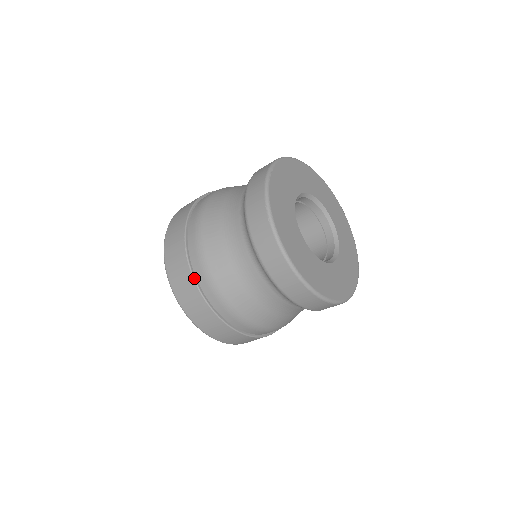
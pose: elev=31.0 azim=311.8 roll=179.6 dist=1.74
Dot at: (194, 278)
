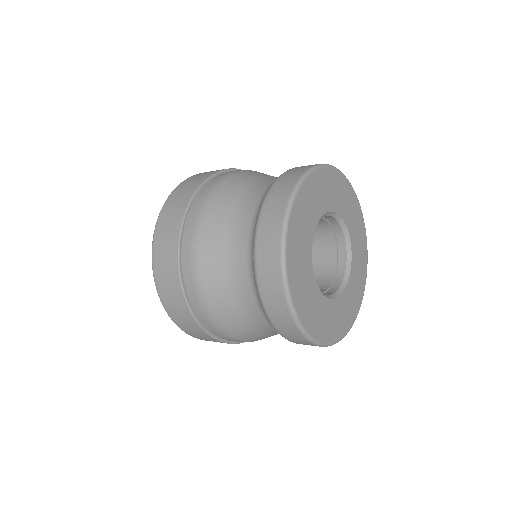
Dot at: (199, 324)
